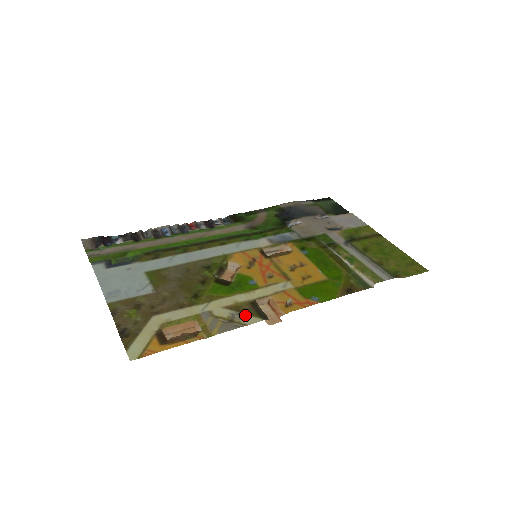
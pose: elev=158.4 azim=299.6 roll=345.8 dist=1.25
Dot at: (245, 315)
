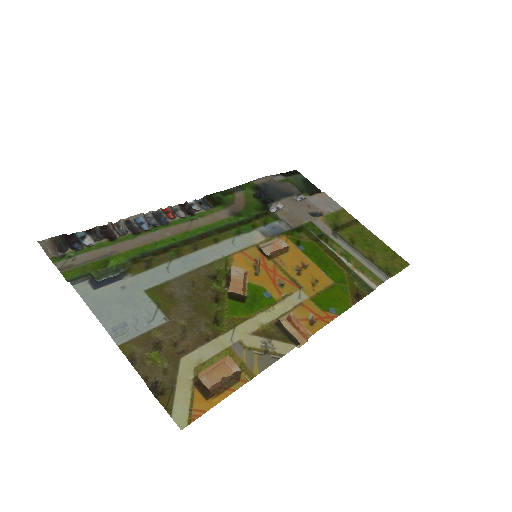
Dot at: (277, 342)
